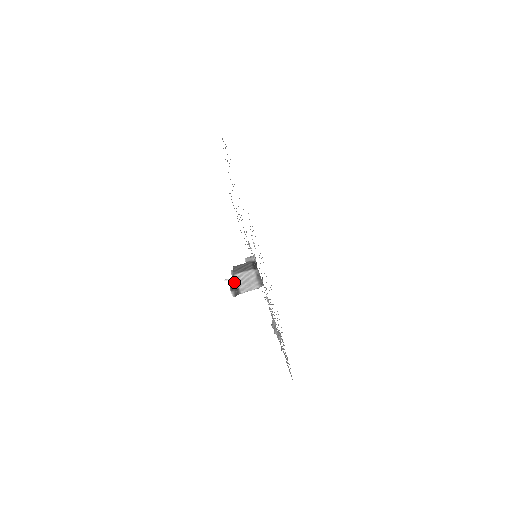
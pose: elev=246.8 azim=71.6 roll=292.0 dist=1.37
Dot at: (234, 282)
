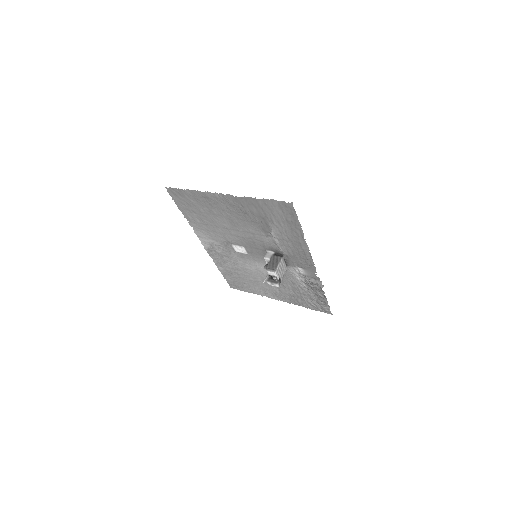
Dot at: (277, 275)
